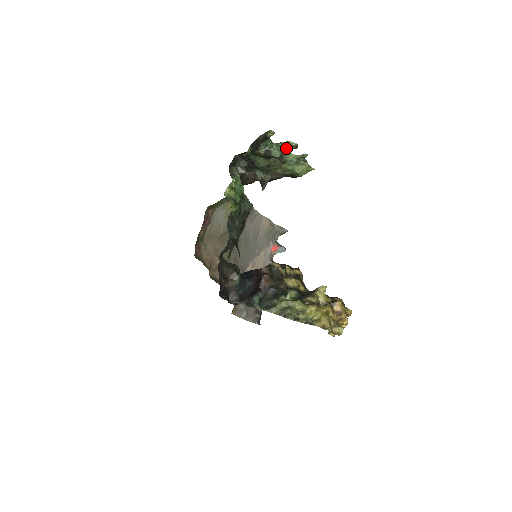
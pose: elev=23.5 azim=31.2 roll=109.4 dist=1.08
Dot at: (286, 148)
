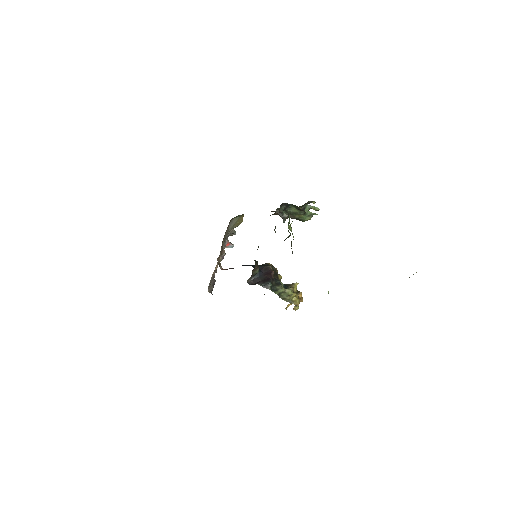
Dot at: (311, 208)
